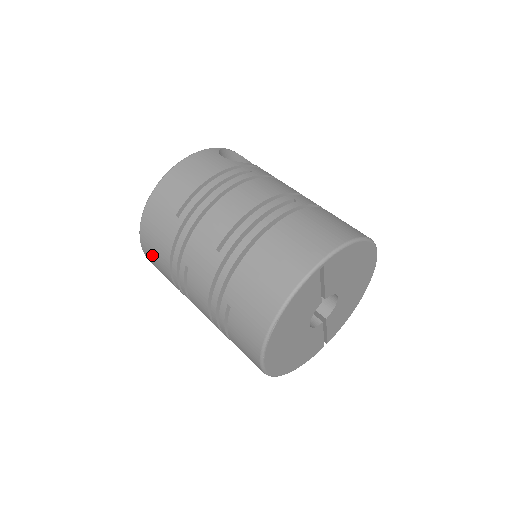
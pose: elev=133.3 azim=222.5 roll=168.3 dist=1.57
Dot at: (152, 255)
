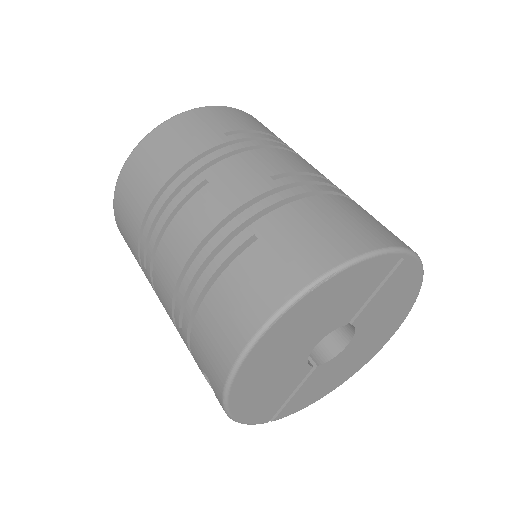
Dot at: (145, 164)
